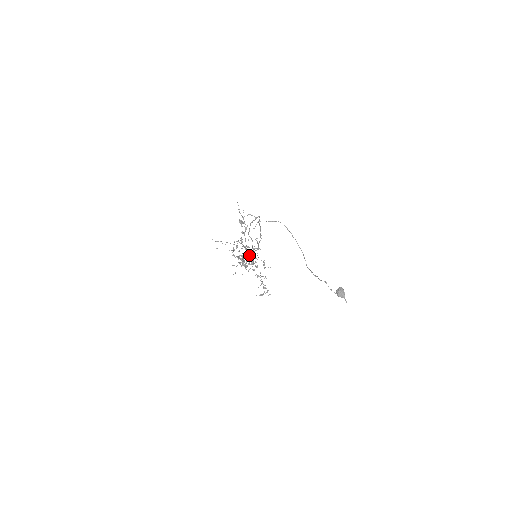
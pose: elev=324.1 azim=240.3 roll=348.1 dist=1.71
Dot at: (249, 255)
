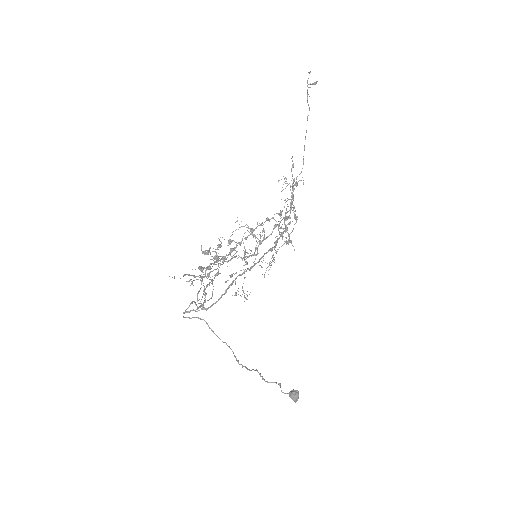
Dot at: (260, 235)
